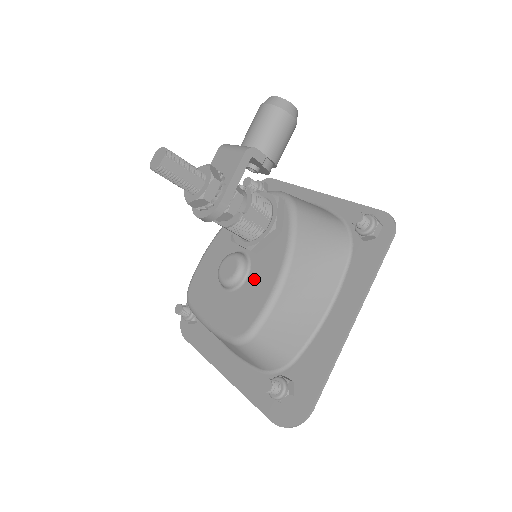
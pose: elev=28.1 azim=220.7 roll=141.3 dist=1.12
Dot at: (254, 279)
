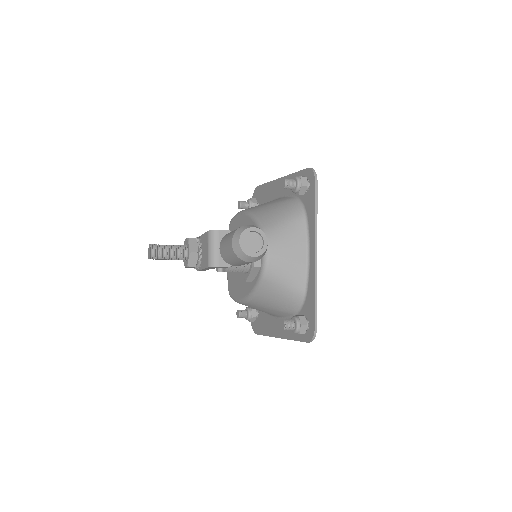
Dot at: (240, 279)
